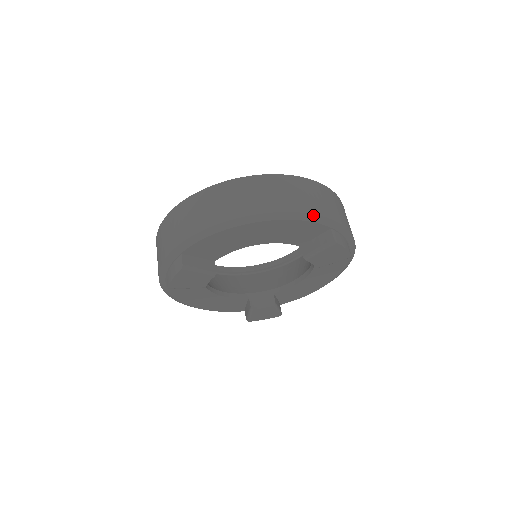
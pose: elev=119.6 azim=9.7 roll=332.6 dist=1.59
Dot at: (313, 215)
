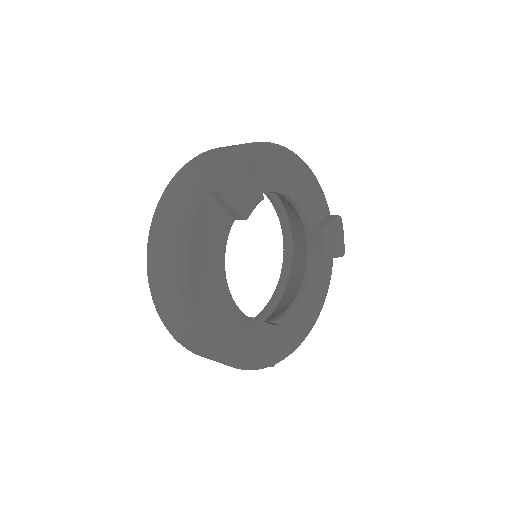
Dot at: (321, 189)
